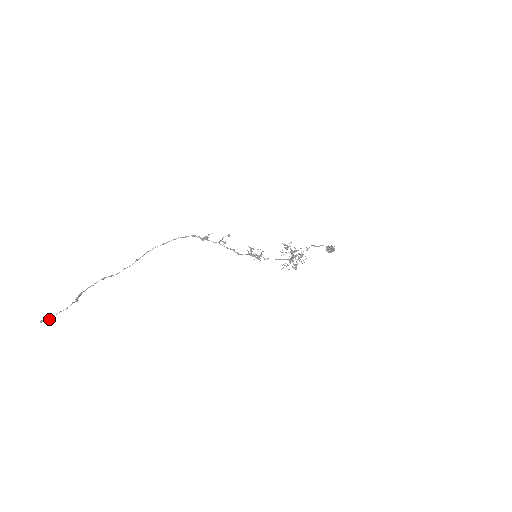
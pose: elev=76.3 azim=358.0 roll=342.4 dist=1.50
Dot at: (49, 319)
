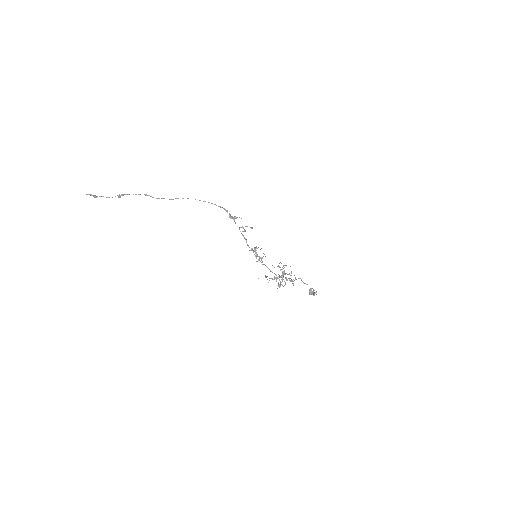
Dot at: (95, 196)
